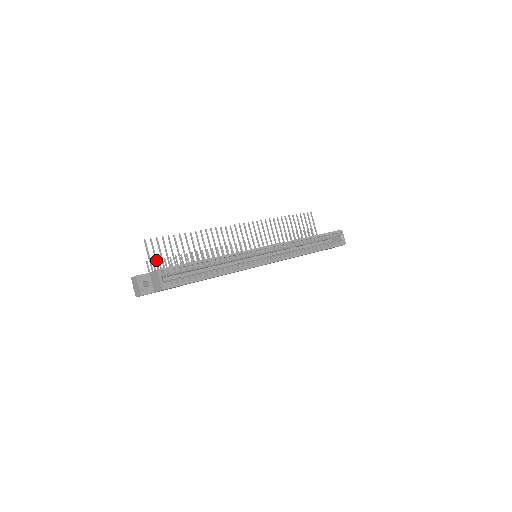
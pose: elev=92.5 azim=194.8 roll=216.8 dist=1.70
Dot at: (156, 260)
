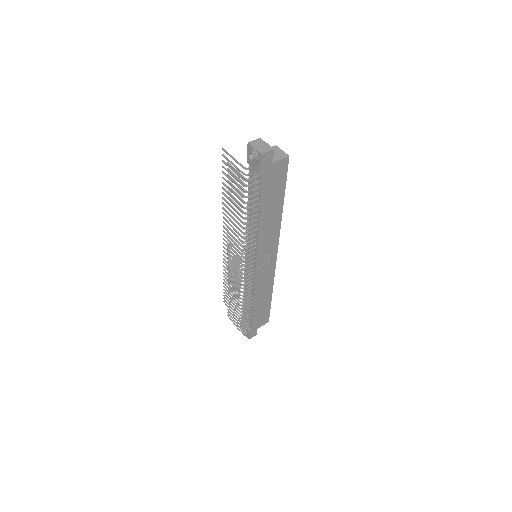
Dot at: (236, 166)
